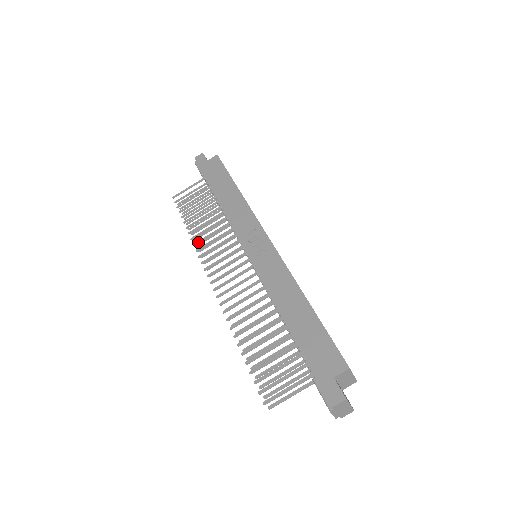
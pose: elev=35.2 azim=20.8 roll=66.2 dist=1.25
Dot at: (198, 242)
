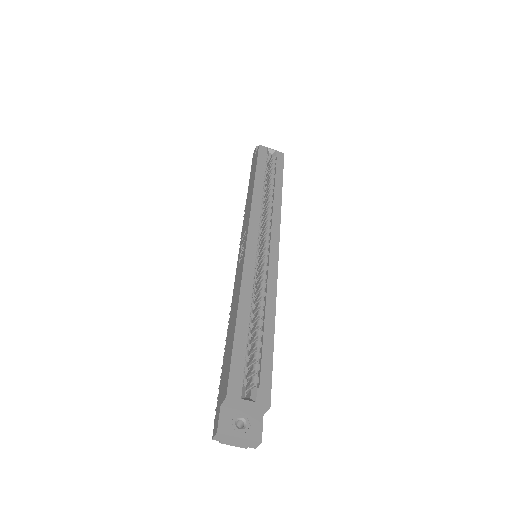
Dot at: occluded
